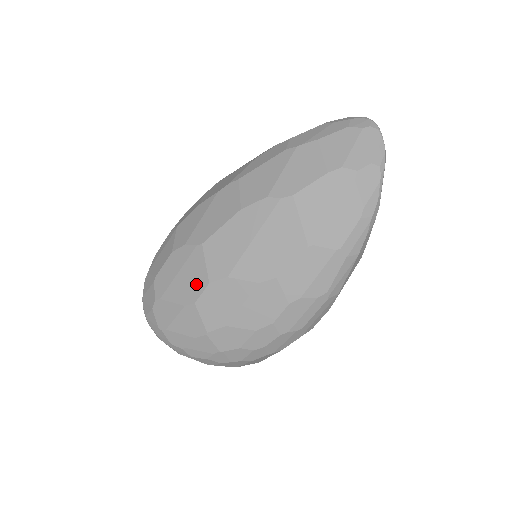
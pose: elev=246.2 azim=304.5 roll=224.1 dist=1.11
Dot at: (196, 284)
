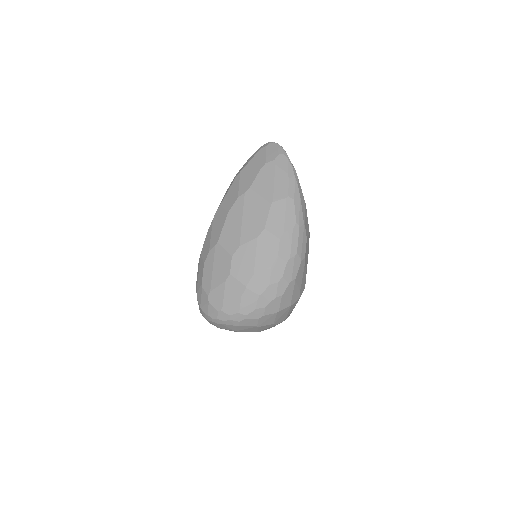
Dot at: (225, 264)
